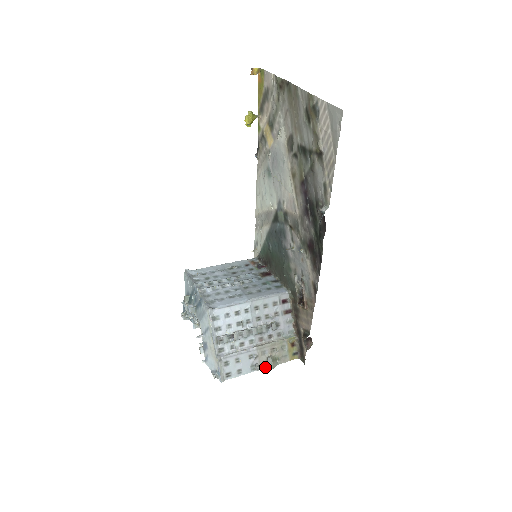
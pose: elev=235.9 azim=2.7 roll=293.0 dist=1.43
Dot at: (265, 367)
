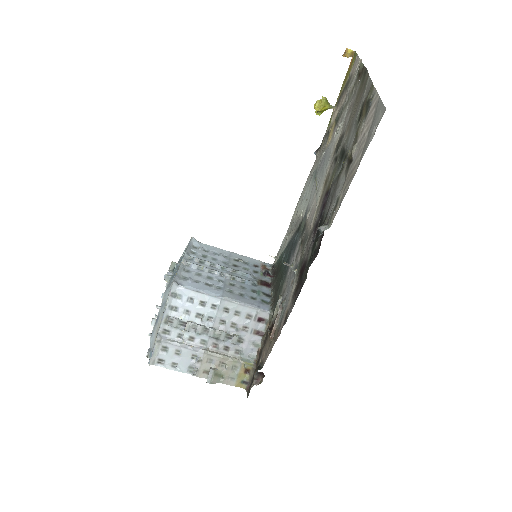
Dot at: (204, 377)
